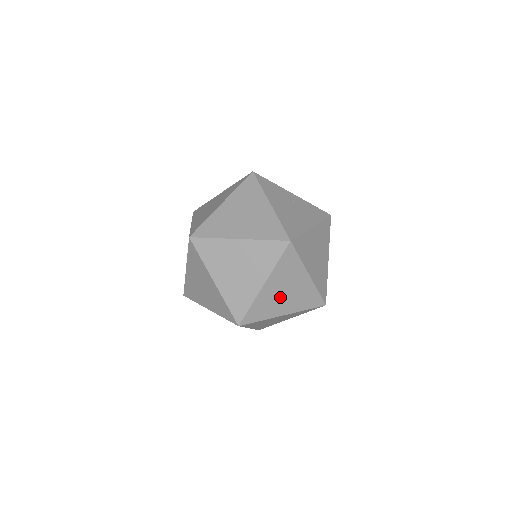
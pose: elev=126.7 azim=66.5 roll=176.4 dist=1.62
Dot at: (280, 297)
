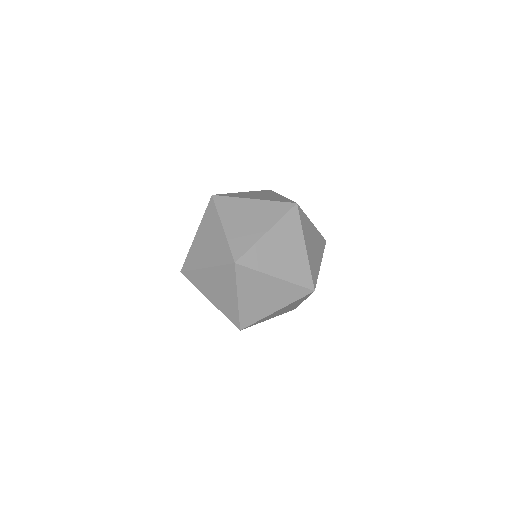
Dot at: (277, 254)
